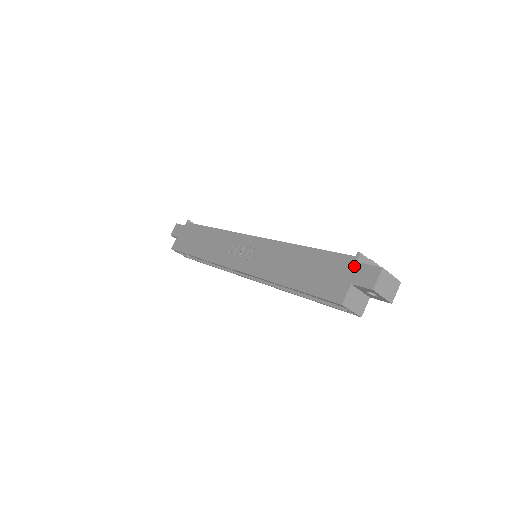
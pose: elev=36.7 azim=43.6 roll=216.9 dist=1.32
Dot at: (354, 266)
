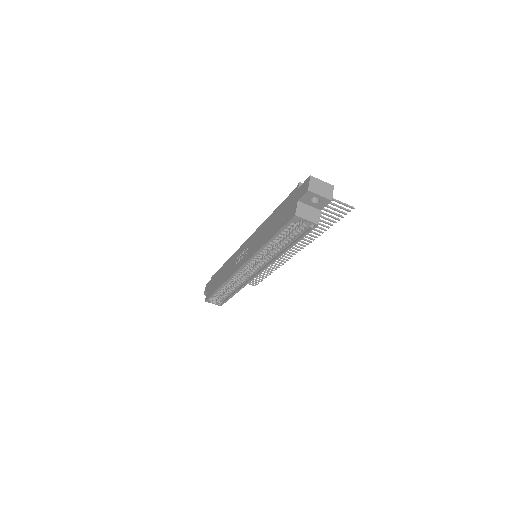
Dot at: (297, 191)
